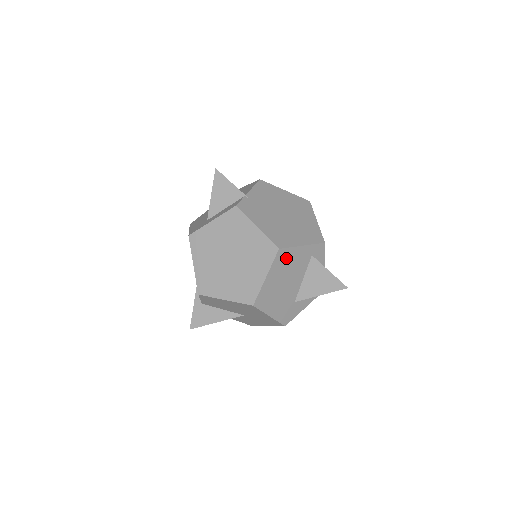
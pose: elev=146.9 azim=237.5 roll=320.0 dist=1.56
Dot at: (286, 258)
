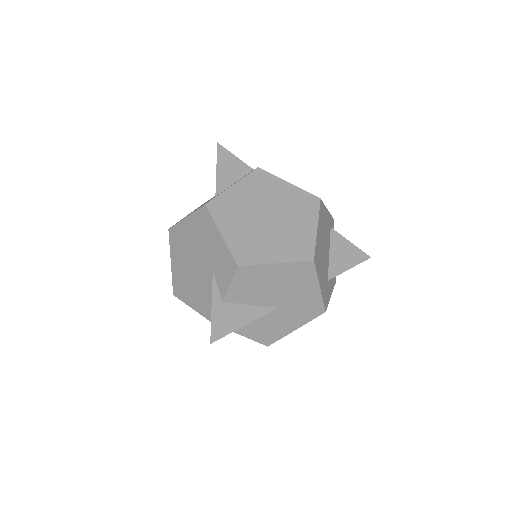
Dot at: (323, 215)
